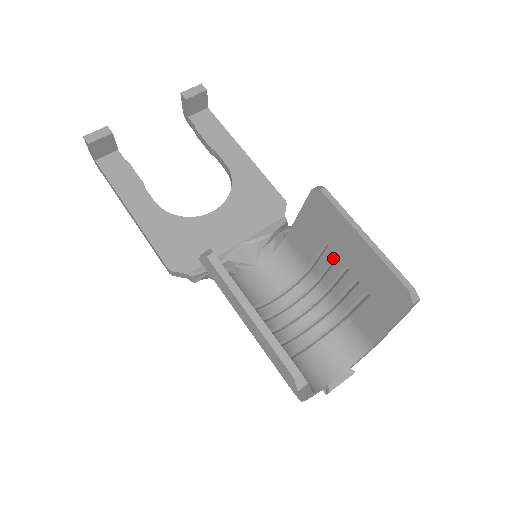
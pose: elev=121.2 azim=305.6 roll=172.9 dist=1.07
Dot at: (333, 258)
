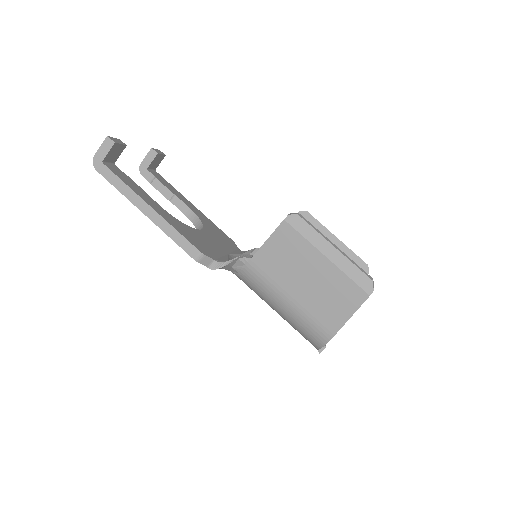
Dot at: occluded
